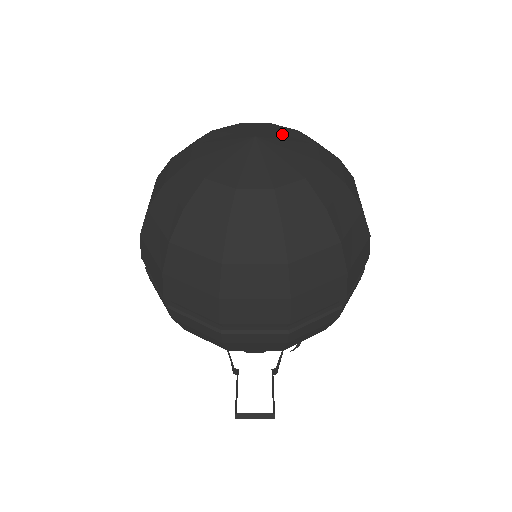
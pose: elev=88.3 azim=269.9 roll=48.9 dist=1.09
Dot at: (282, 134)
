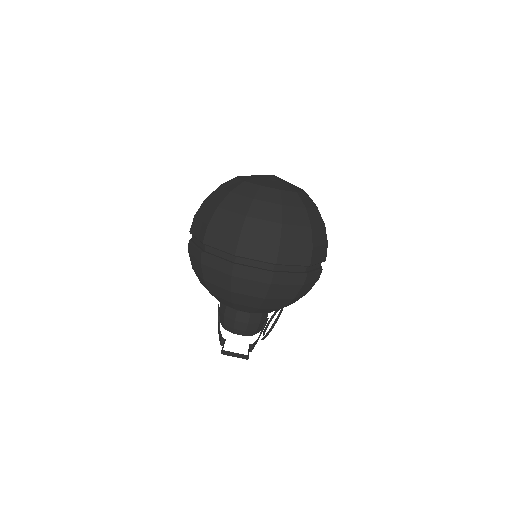
Dot at: occluded
